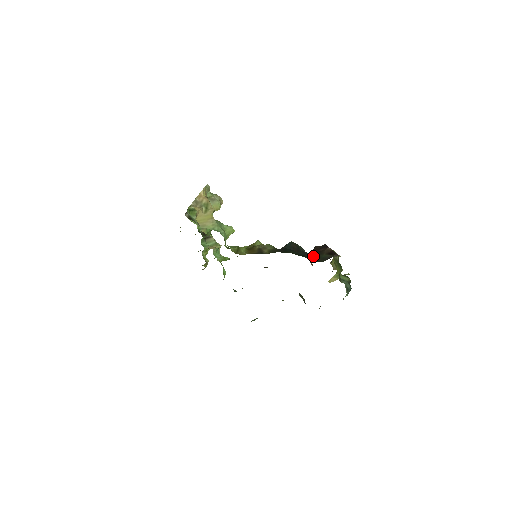
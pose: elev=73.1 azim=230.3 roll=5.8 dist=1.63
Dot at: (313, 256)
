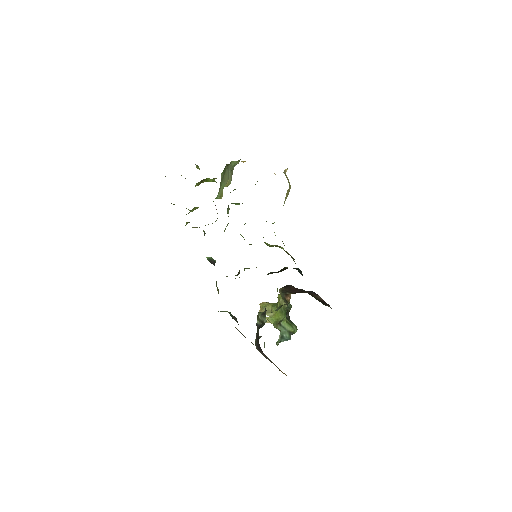
Dot at: occluded
